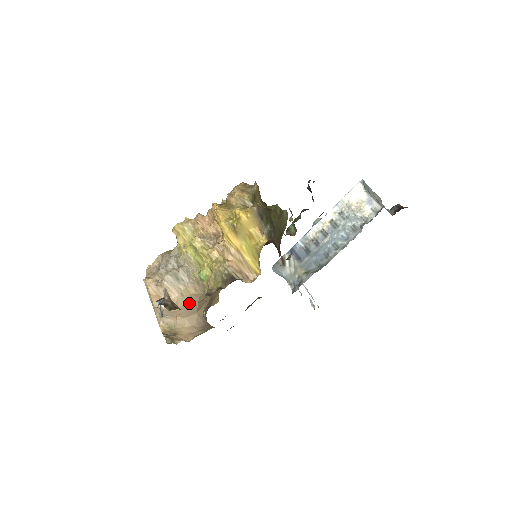
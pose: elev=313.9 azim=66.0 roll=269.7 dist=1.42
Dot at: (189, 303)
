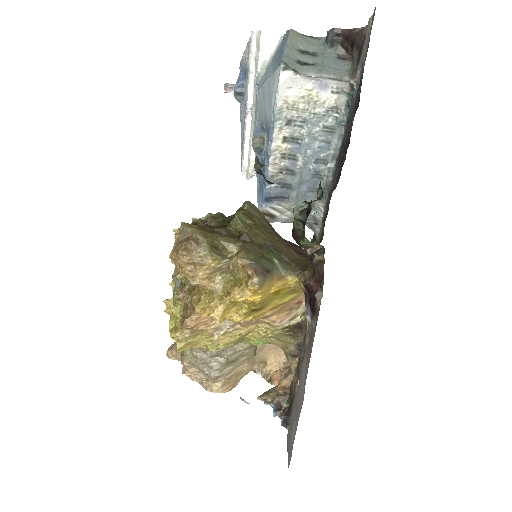
Dot at: (255, 349)
